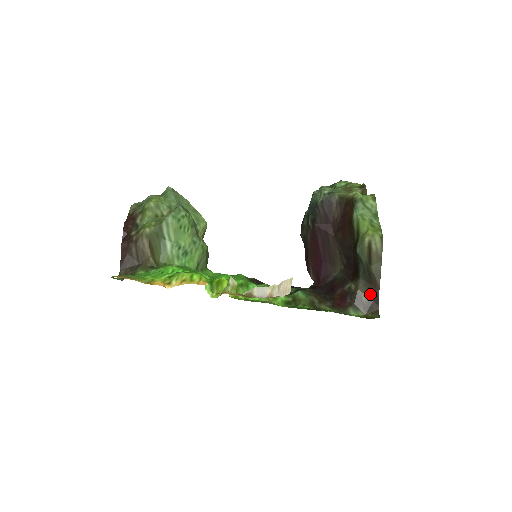
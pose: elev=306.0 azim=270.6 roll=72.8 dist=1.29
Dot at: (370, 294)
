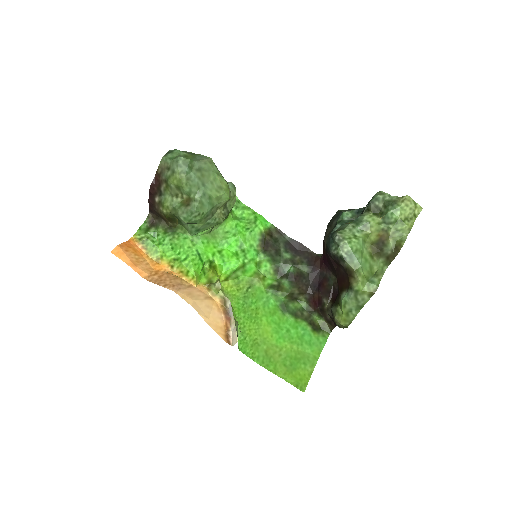
Dot at: (333, 320)
